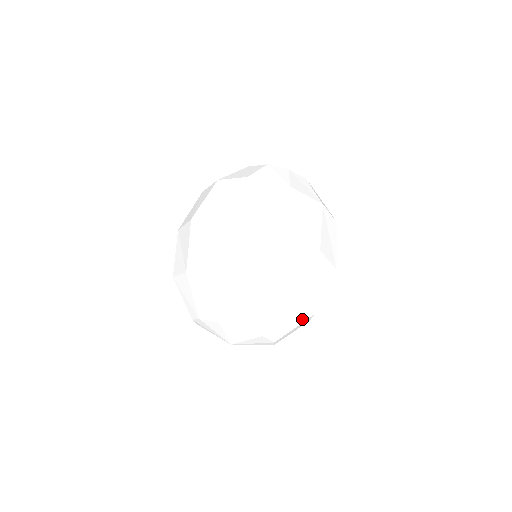
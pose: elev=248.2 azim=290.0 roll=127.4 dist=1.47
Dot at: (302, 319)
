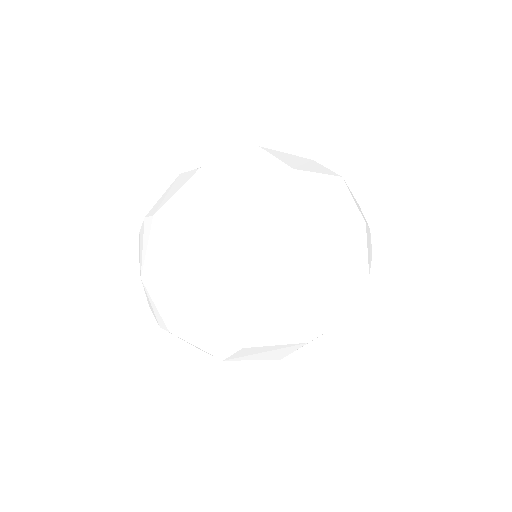
Dot at: (228, 335)
